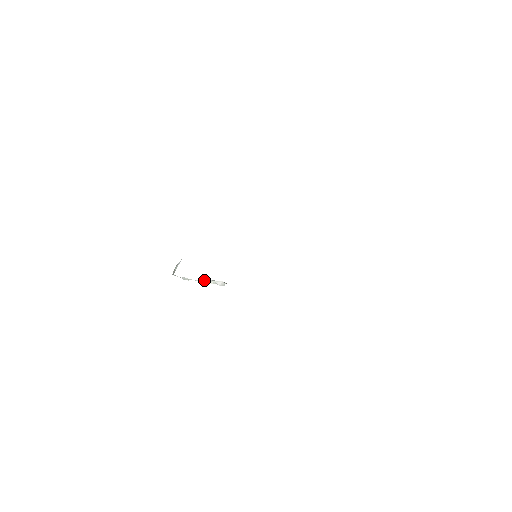
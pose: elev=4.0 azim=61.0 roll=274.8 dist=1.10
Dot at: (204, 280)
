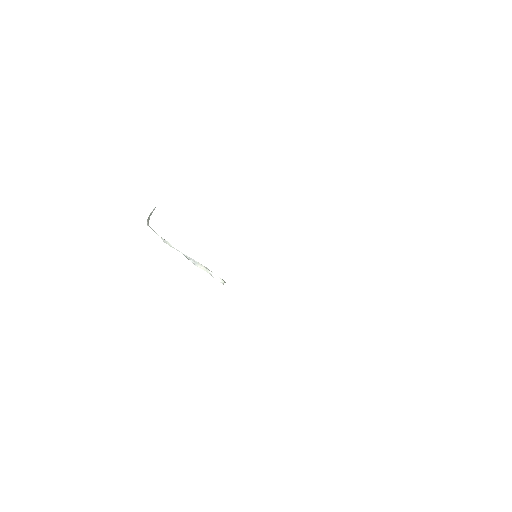
Dot at: (194, 261)
